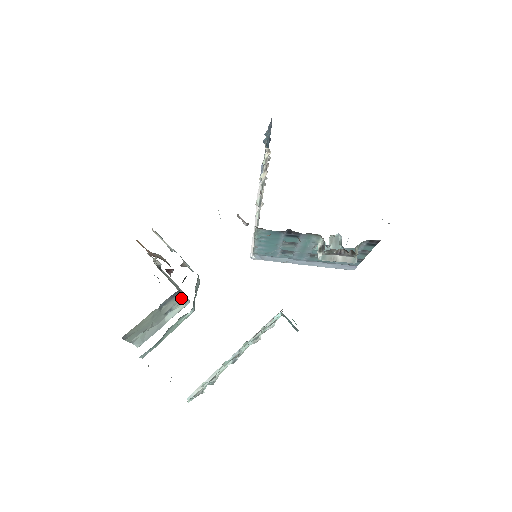
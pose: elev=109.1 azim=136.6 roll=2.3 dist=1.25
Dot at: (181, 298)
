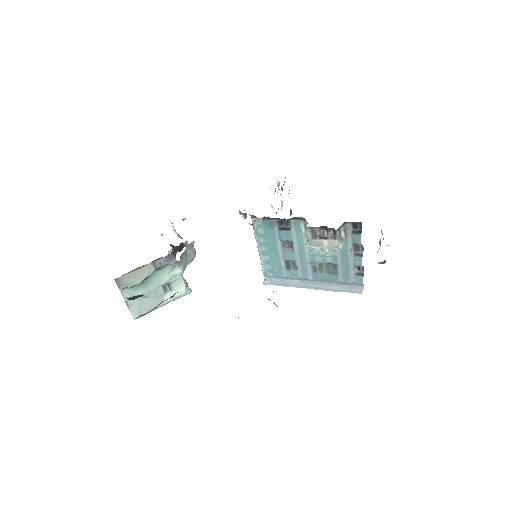
Dot at: occluded
